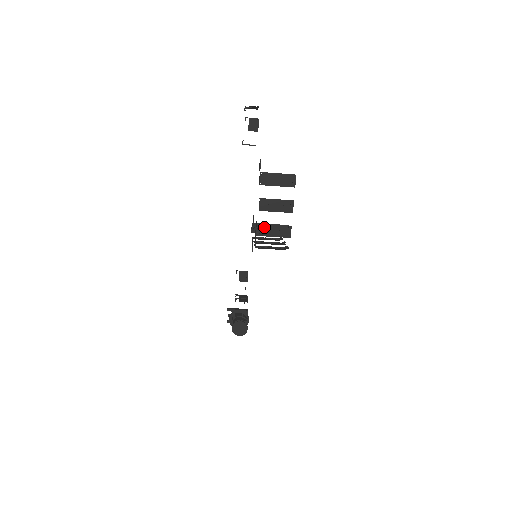
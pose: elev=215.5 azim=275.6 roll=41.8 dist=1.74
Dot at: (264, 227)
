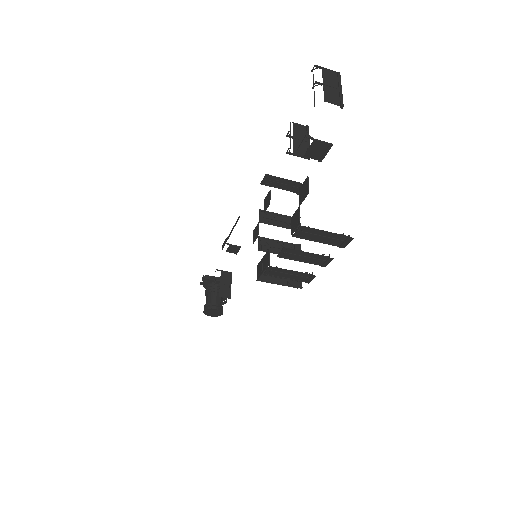
Dot at: (277, 269)
